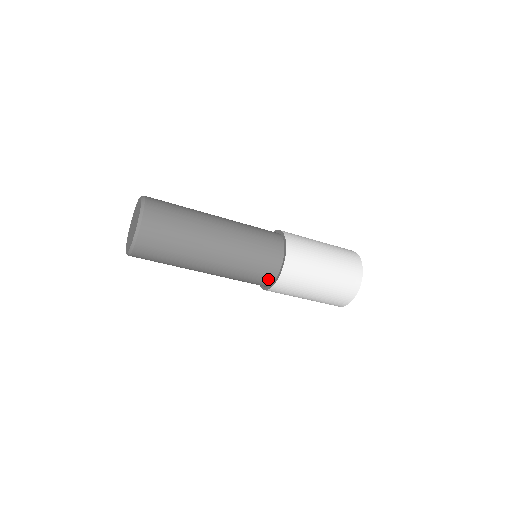
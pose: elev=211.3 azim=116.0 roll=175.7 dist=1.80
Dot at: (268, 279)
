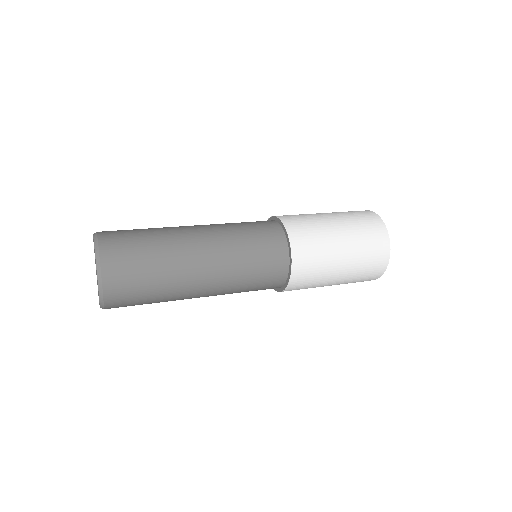
Dot at: (279, 278)
